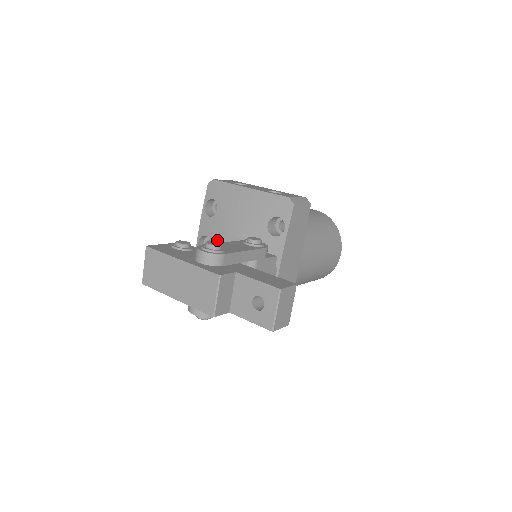
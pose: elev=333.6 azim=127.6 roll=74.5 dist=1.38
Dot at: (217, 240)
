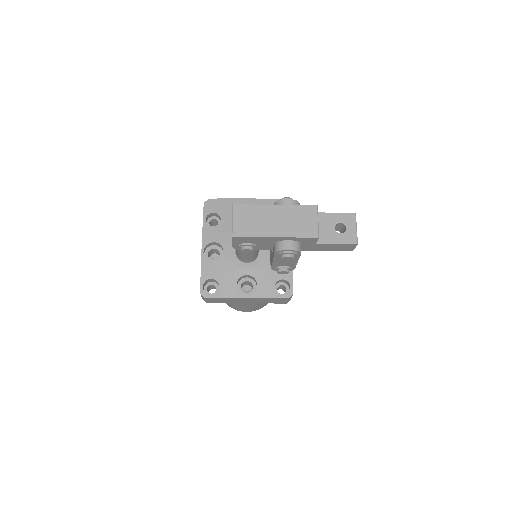
Dot at: (228, 241)
